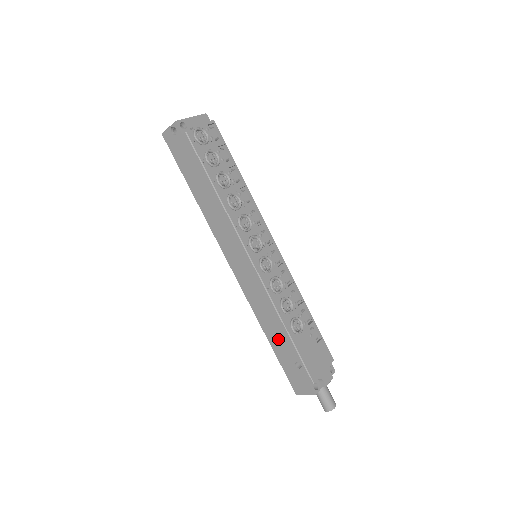
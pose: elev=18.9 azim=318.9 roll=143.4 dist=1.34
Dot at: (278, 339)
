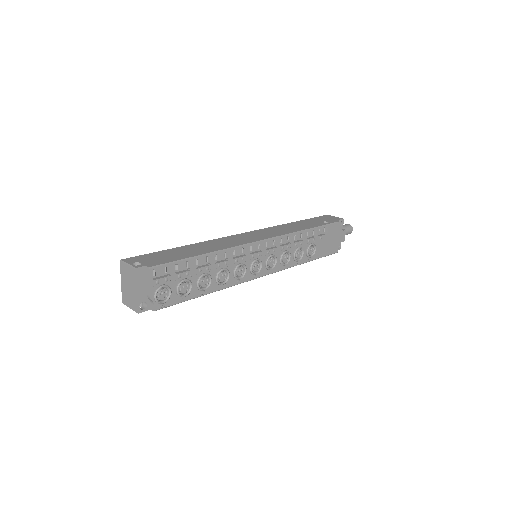
Dot at: occluded
